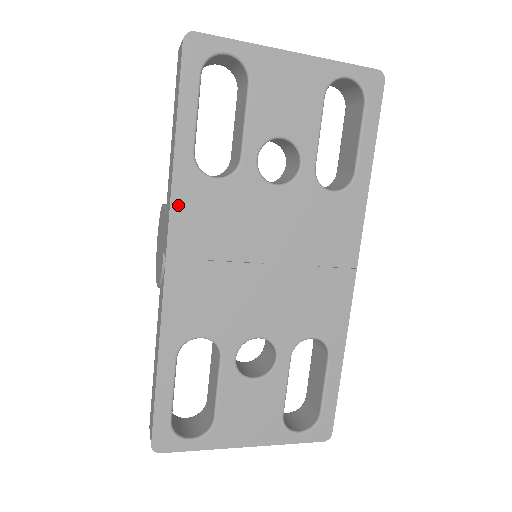
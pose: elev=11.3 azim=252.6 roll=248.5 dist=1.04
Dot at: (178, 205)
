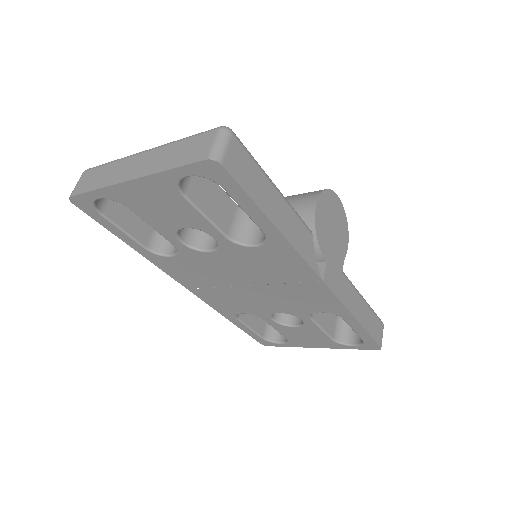
Dot at: (166, 270)
